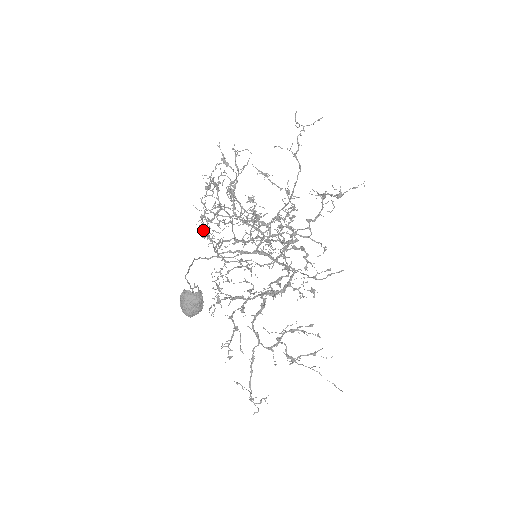
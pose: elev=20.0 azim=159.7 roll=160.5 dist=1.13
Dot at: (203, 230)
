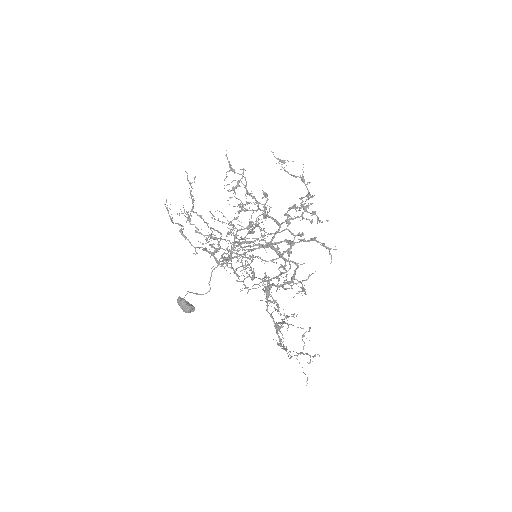
Dot at: occluded
